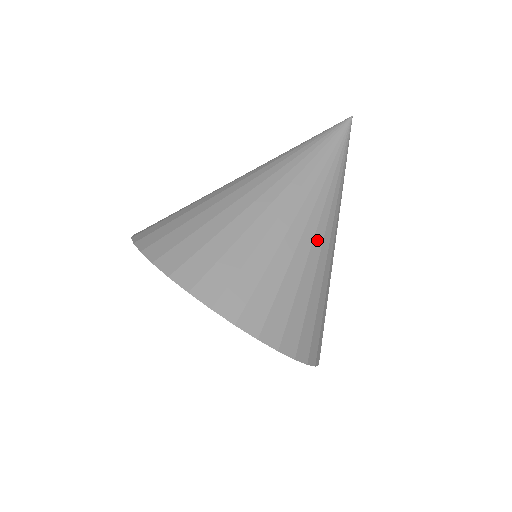
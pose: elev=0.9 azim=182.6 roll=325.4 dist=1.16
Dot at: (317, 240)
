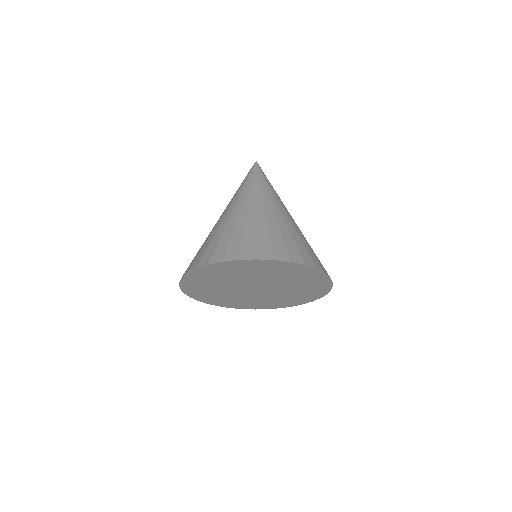
Dot at: (242, 211)
